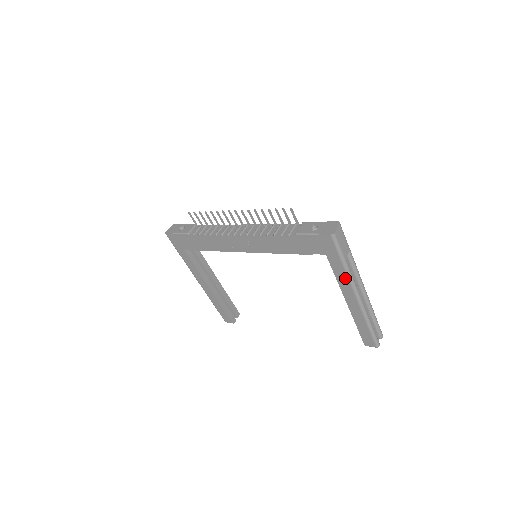
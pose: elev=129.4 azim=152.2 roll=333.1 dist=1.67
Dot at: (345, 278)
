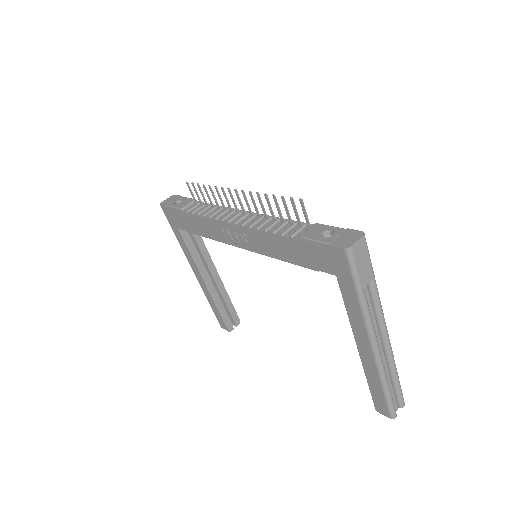
Dot at: (359, 315)
